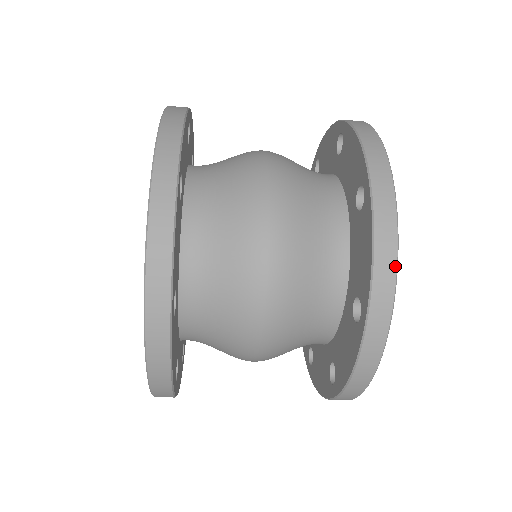
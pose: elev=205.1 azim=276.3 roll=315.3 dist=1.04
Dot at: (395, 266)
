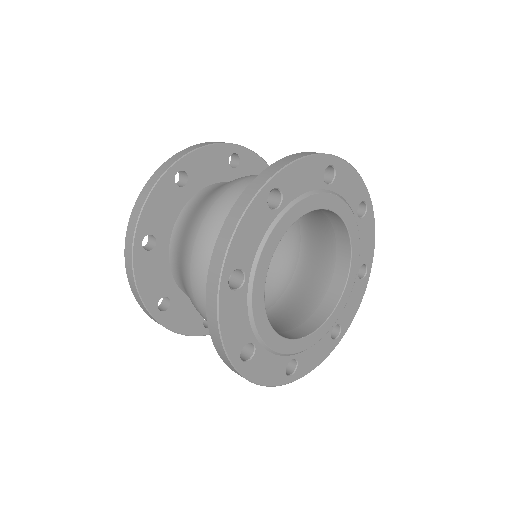
Dot at: (231, 235)
